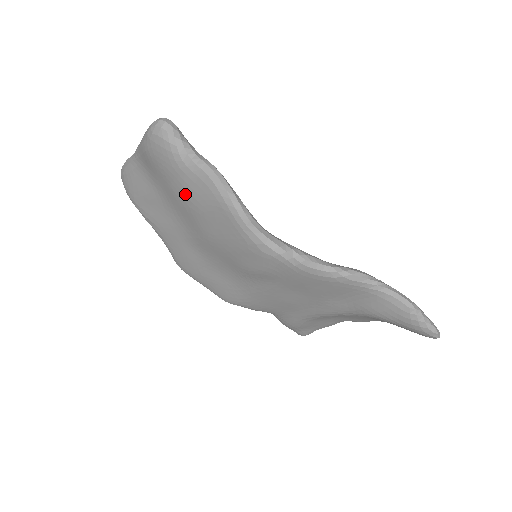
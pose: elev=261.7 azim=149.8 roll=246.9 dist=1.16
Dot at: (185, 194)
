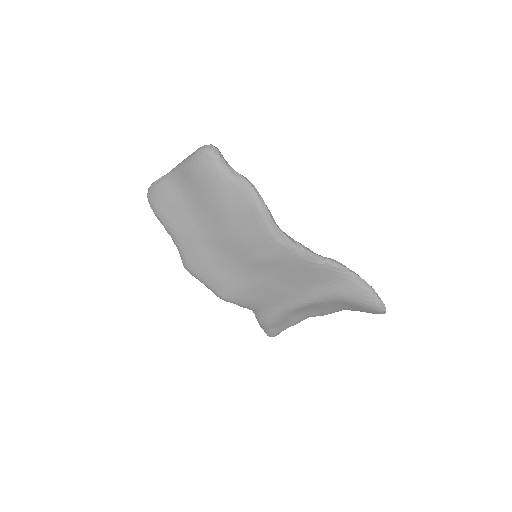
Dot at: (219, 199)
